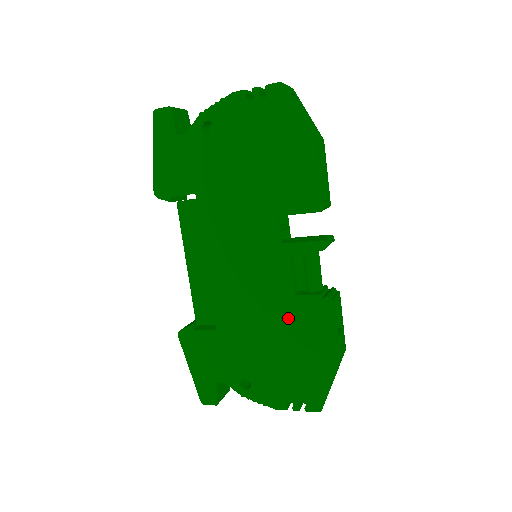
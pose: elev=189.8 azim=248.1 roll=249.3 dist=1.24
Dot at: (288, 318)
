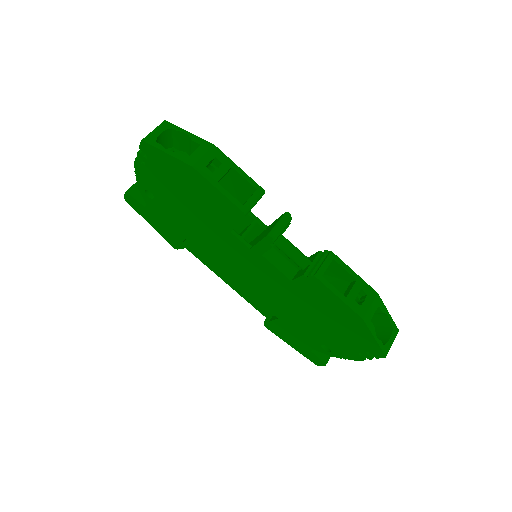
Dot at: (303, 298)
